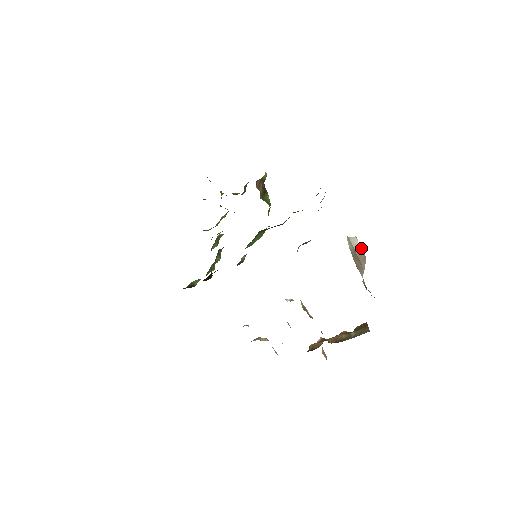
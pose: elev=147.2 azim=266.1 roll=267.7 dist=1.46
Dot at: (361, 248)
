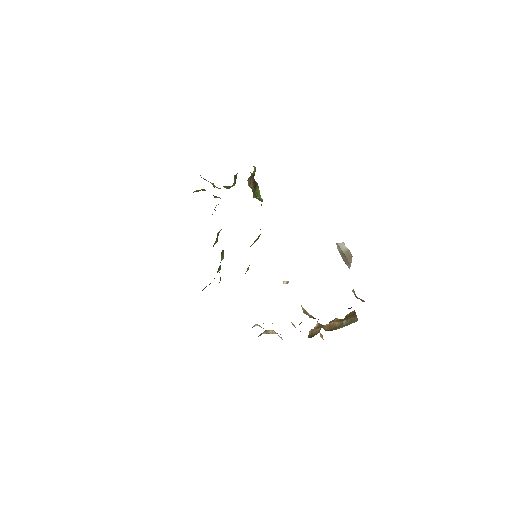
Dot at: (348, 249)
